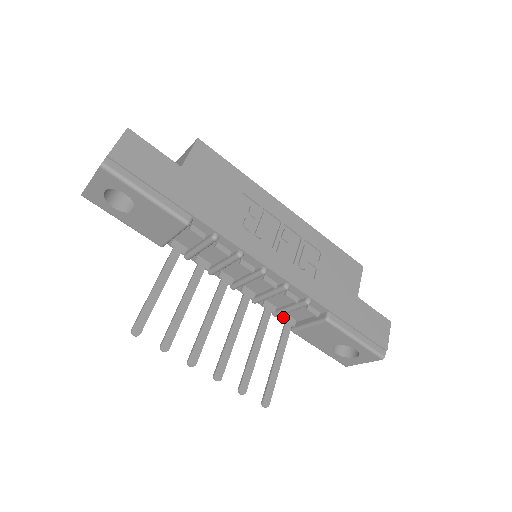
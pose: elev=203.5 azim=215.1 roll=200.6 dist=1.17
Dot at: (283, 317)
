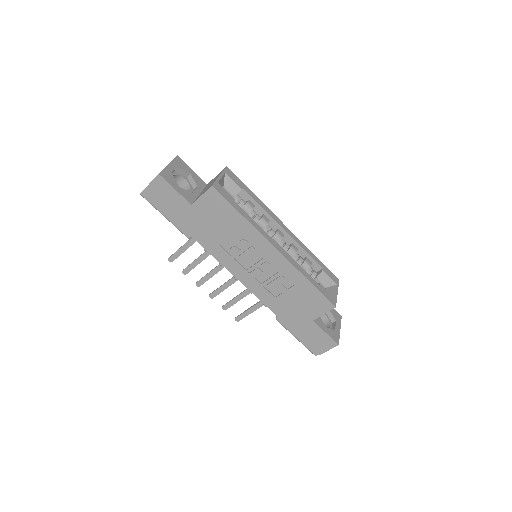
Dot at: occluded
